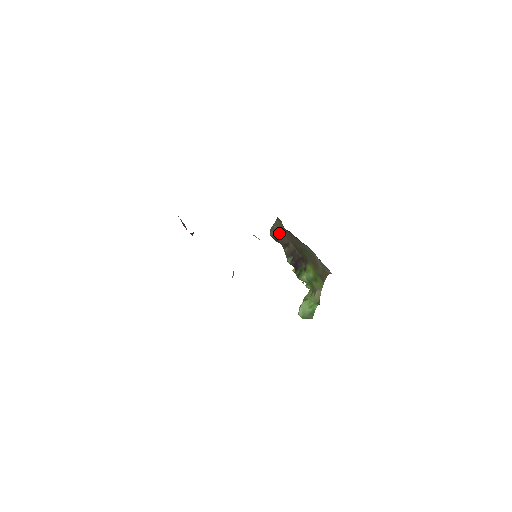
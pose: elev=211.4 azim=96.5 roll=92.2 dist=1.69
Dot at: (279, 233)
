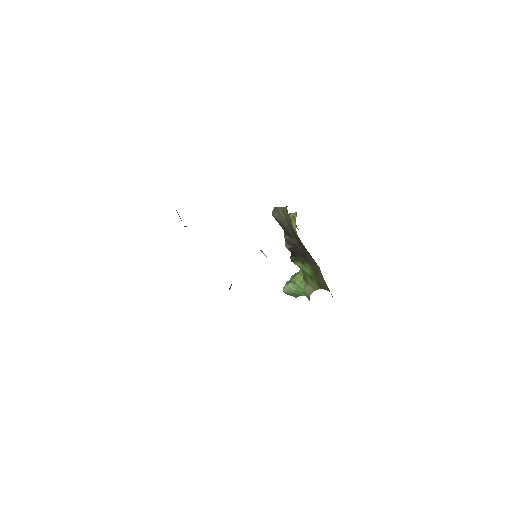
Dot at: (284, 222)
